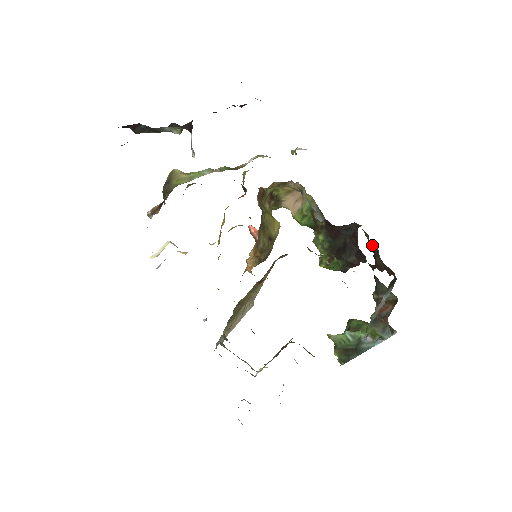
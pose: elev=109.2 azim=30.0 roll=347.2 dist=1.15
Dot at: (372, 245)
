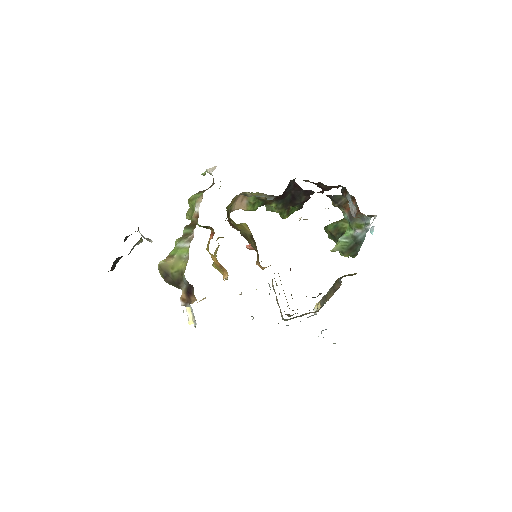
Dot at: (313, 182)
